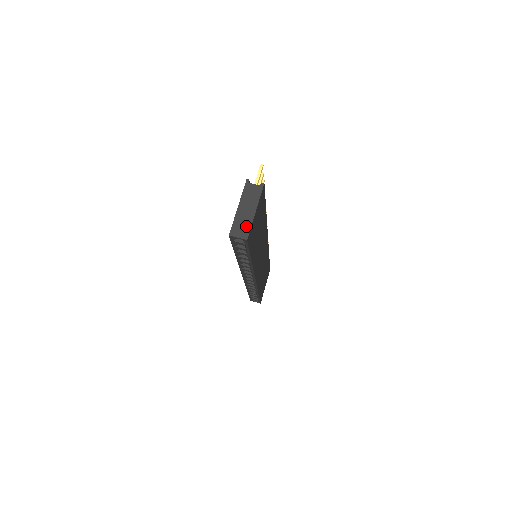
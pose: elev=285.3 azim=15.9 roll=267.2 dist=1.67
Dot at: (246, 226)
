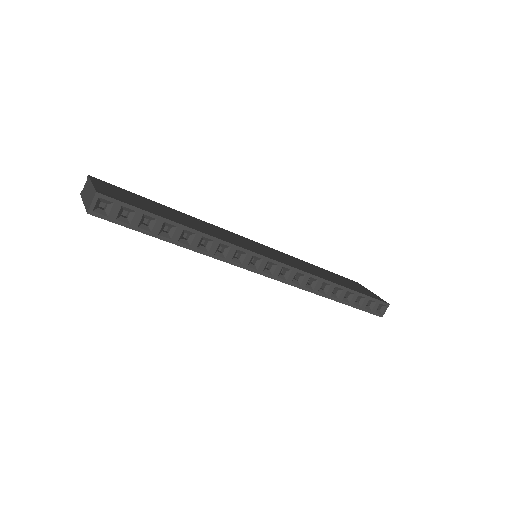
Dot at: (92, 193)
